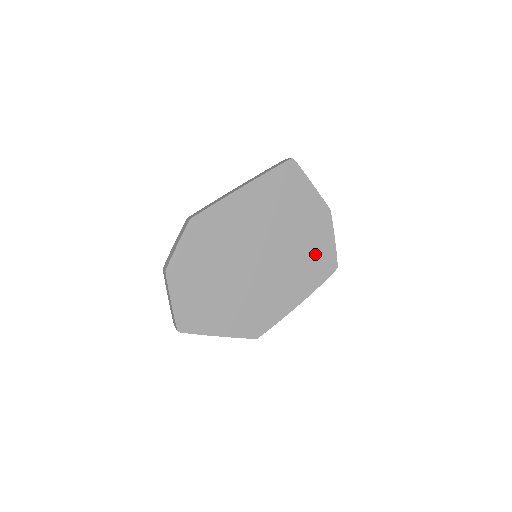
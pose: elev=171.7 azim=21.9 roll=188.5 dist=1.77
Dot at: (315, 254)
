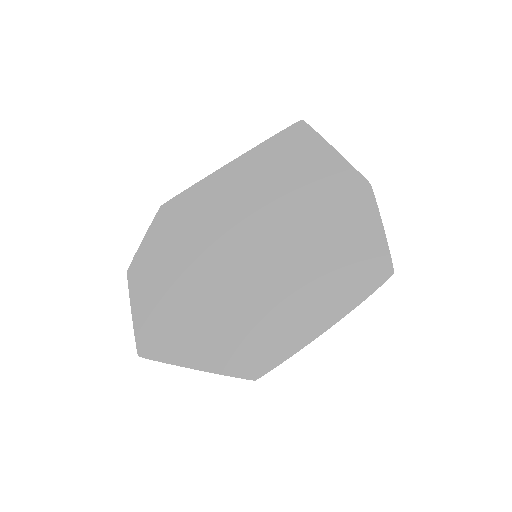
Dot at: (349, 251)
